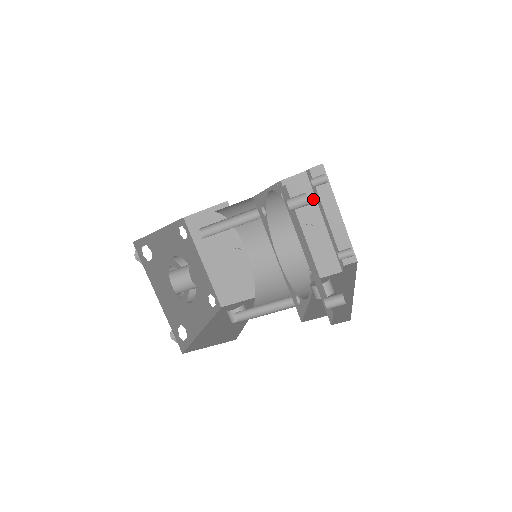
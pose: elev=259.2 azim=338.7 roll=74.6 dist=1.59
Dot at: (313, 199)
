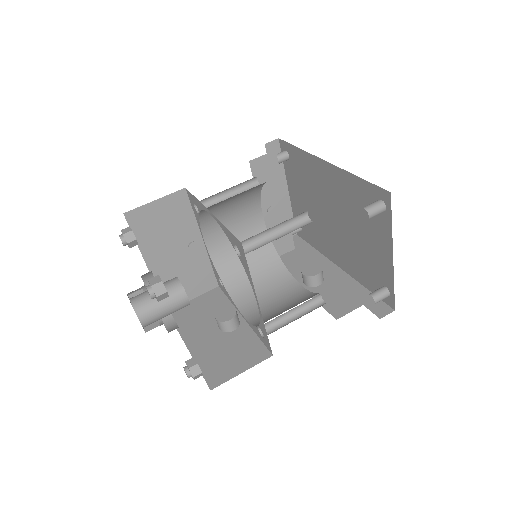
Dot at: (279, 180)
